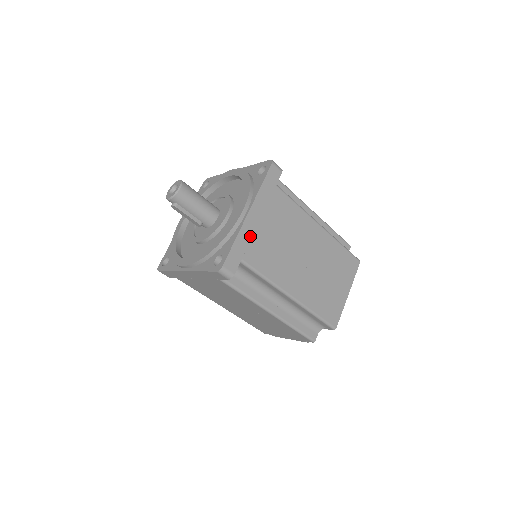
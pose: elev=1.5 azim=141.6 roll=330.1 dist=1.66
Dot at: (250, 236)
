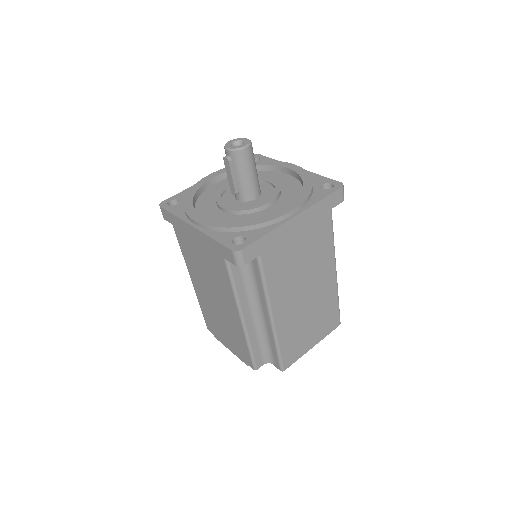
Dot at: (281, 239)
